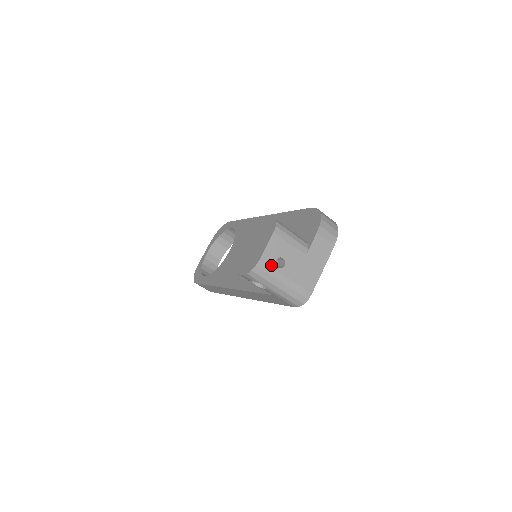
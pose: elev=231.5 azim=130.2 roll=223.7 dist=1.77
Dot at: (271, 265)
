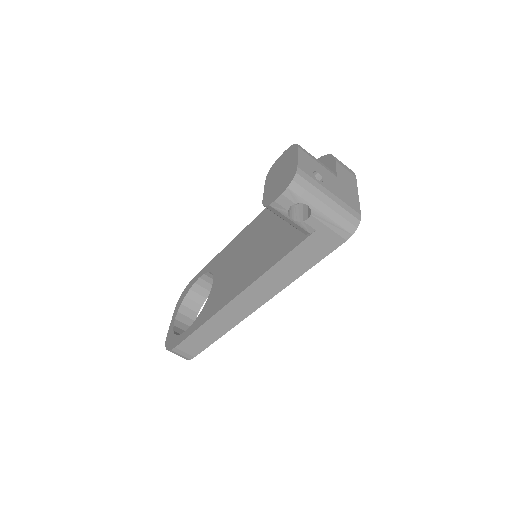
Dot at: (310, 176)
